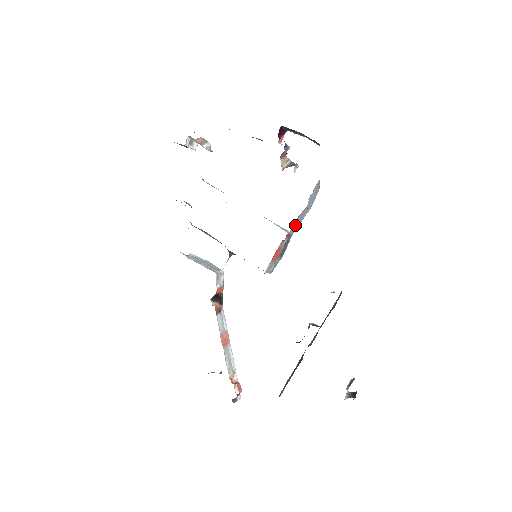
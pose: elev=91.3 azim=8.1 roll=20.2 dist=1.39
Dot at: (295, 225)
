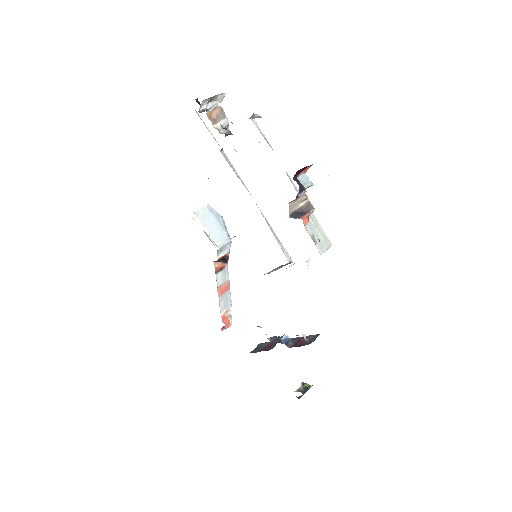
Dot at: occluded
